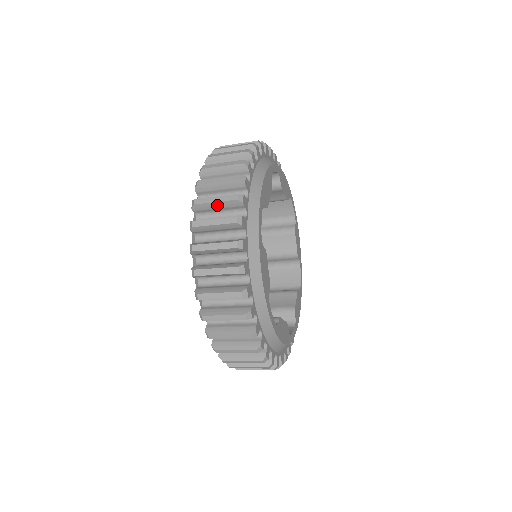
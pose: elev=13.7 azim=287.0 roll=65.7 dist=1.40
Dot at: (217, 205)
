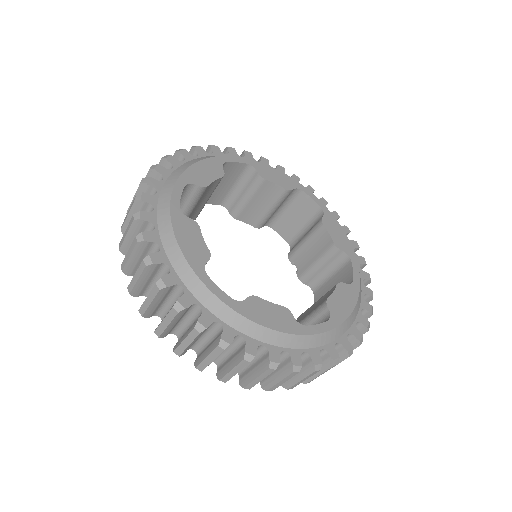
Dot at: occluded
